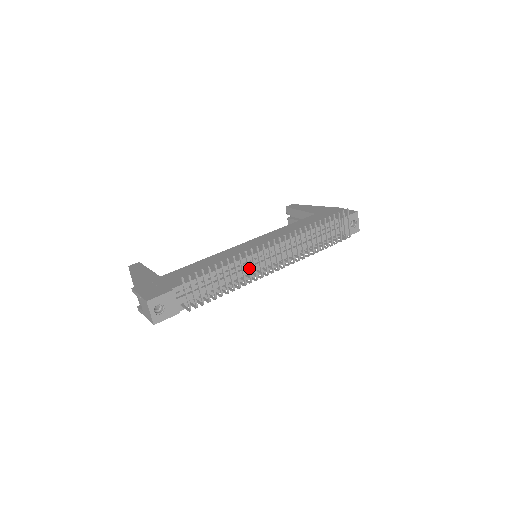
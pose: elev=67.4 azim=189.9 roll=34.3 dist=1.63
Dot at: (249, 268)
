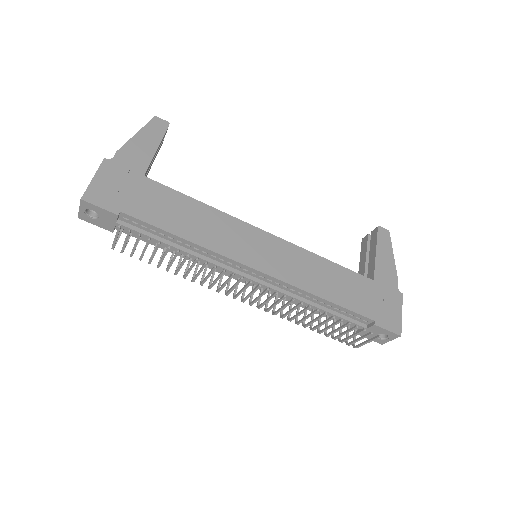
Dot at: (207, 277)
